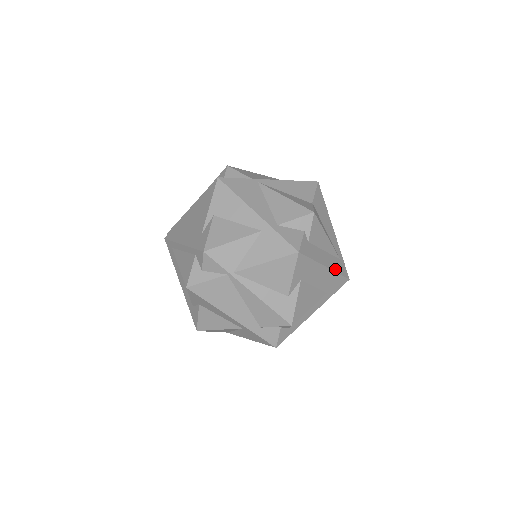
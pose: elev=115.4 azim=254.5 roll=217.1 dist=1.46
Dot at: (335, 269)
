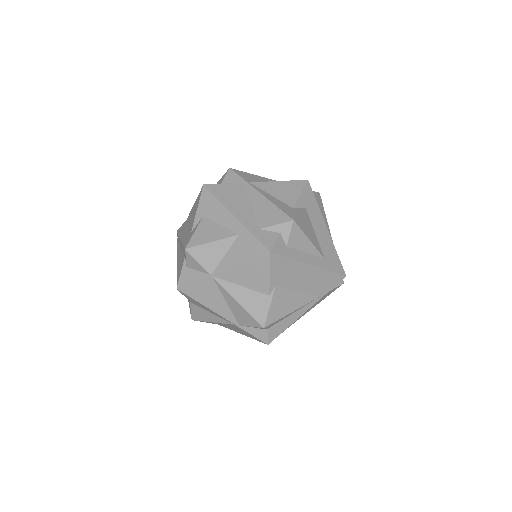
Dot at: (334, 246)
